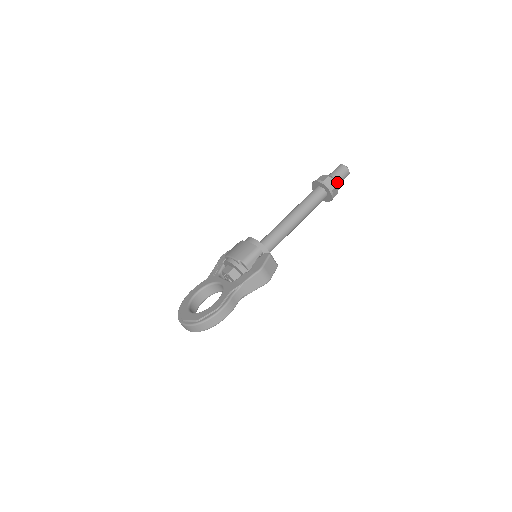
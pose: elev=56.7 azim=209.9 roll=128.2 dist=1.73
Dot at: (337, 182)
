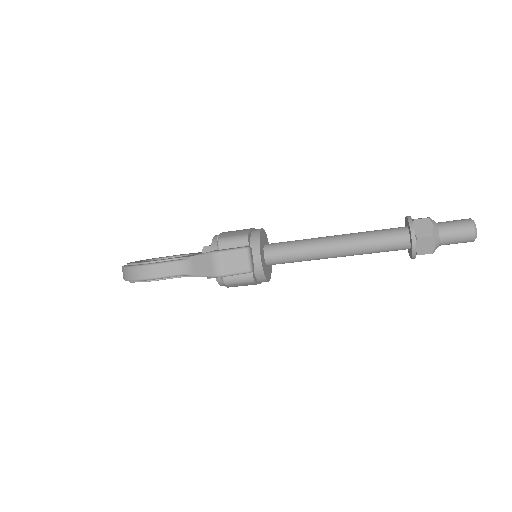
Dot at: (440, 235)
